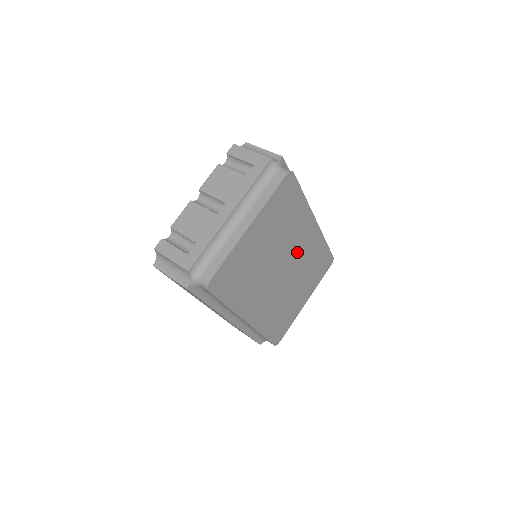
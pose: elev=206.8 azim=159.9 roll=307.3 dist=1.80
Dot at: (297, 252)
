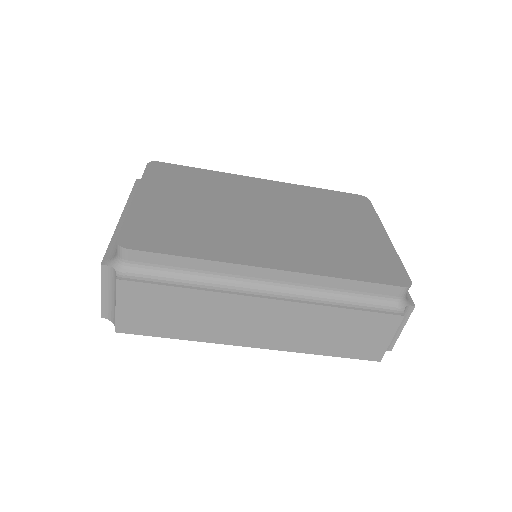
Dot at: (268, 201)
